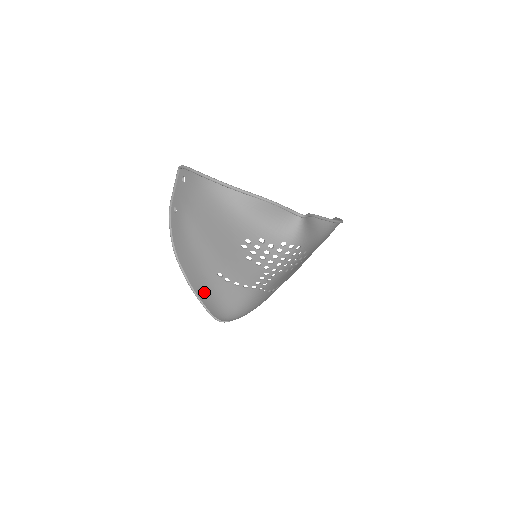
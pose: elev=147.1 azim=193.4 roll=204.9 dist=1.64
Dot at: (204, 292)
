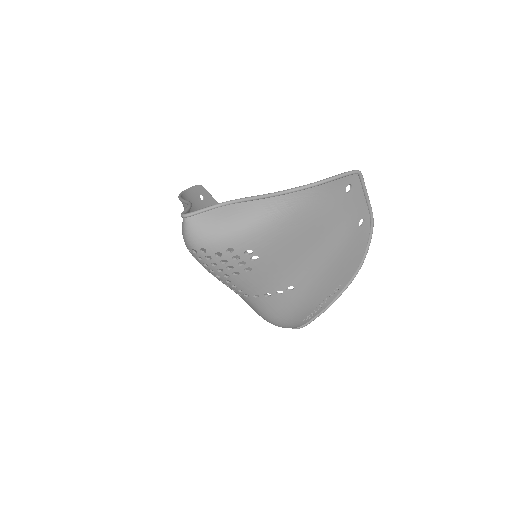
Dot at: occluded
